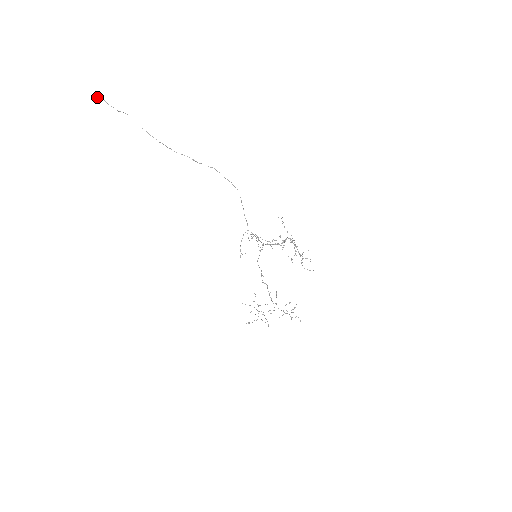
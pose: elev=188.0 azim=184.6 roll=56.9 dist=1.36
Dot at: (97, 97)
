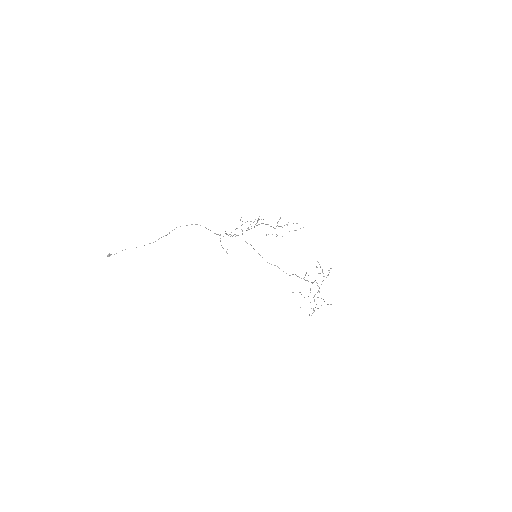
Dot at: occluded
